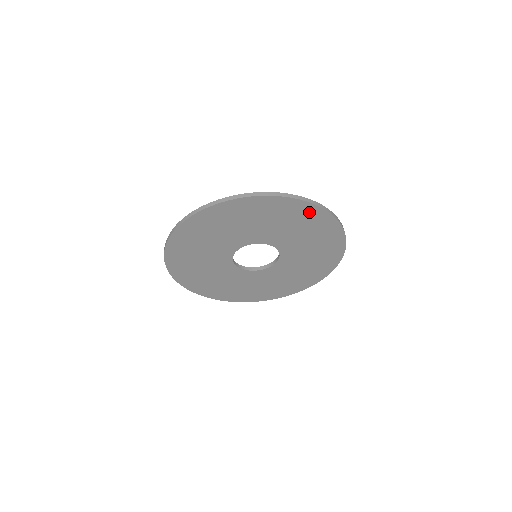
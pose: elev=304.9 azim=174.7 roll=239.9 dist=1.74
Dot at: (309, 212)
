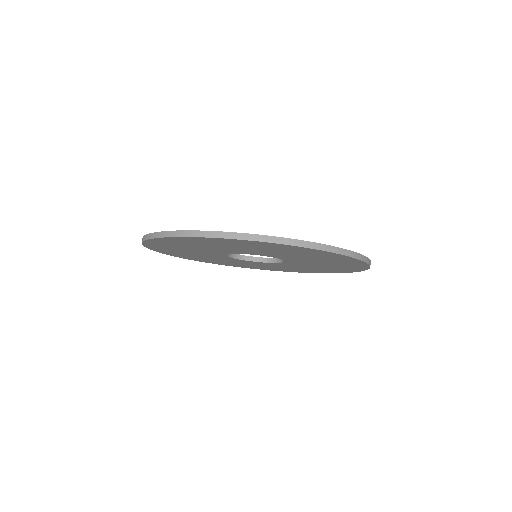
Dot at: (356, 265)
